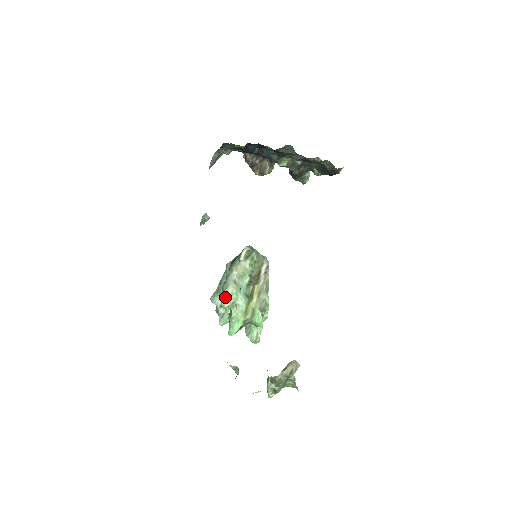
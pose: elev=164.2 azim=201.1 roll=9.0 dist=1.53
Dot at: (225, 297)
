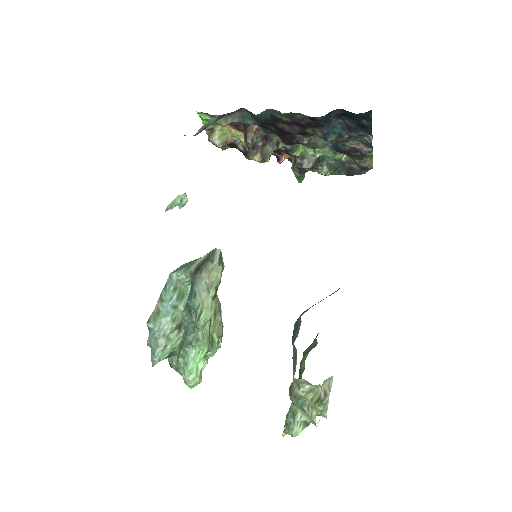
Dot at: (205, 312)
